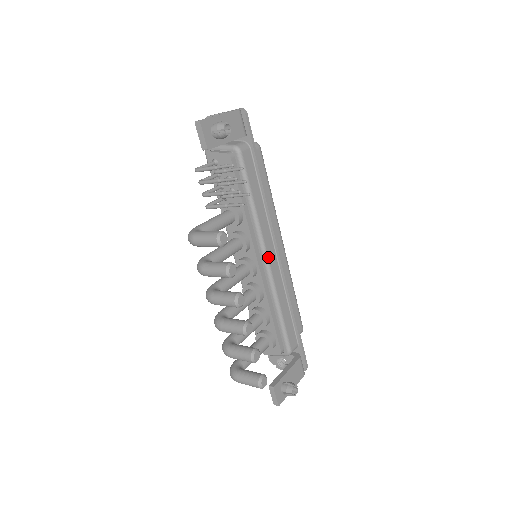
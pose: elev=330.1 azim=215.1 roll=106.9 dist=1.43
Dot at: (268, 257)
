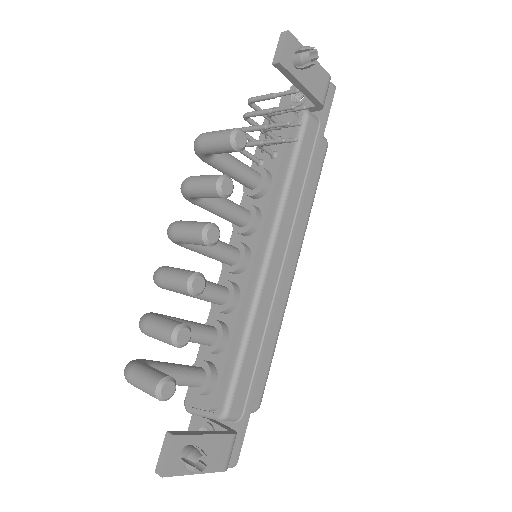
Dot at: (272, 254)
